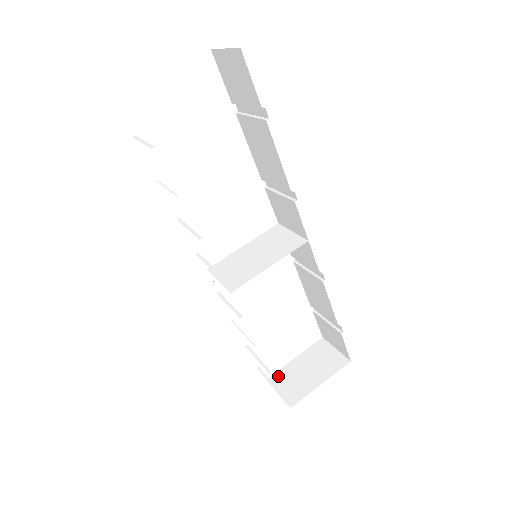
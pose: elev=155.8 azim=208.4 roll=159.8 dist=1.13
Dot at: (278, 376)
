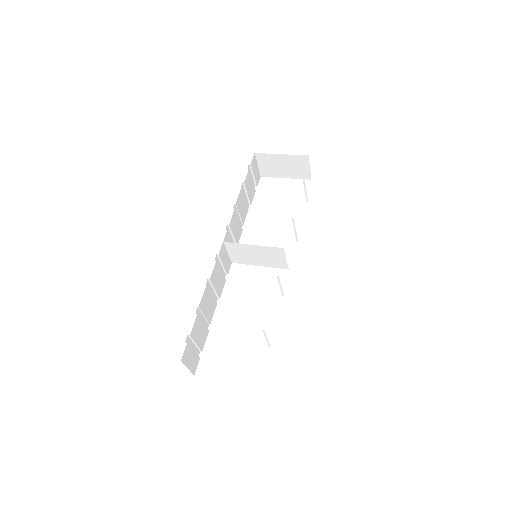
Dot at: occluded
